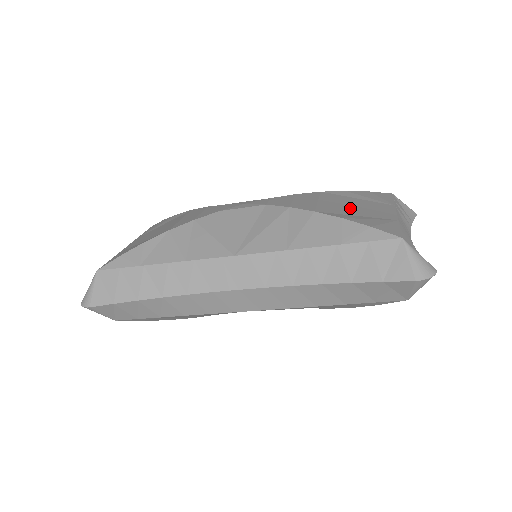
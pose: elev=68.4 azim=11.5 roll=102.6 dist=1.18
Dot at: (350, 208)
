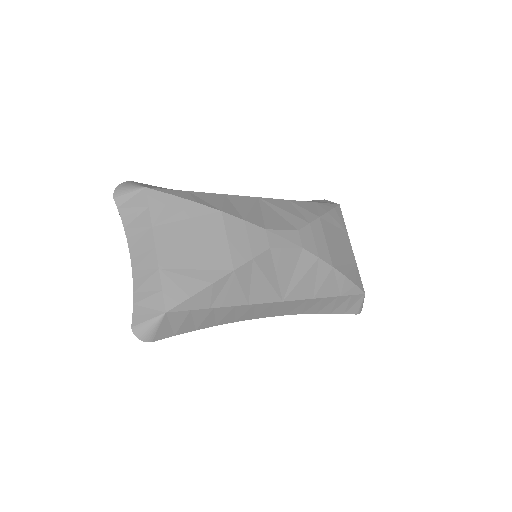
Dot at: (340, 250)
